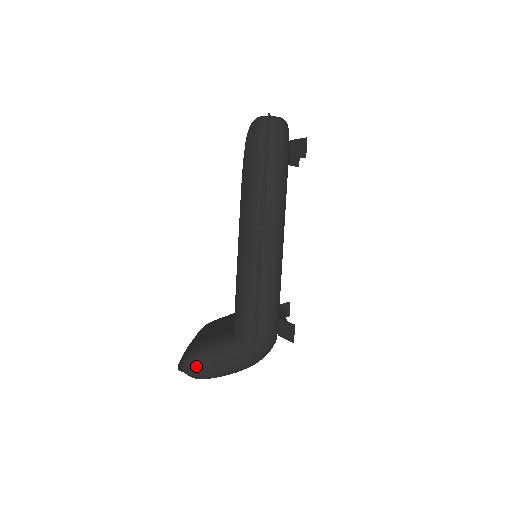
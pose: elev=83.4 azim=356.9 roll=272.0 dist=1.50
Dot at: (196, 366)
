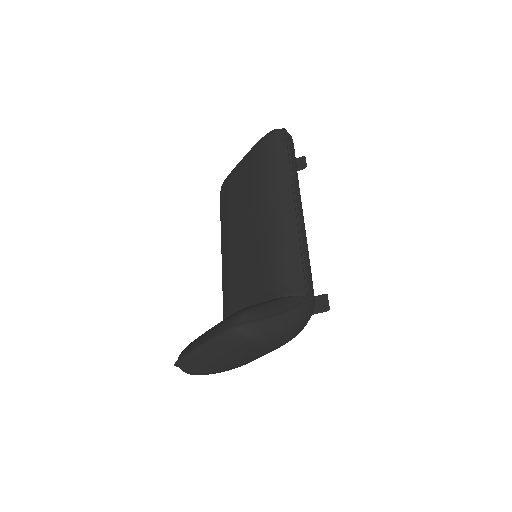
Dot at: (255, 318)
